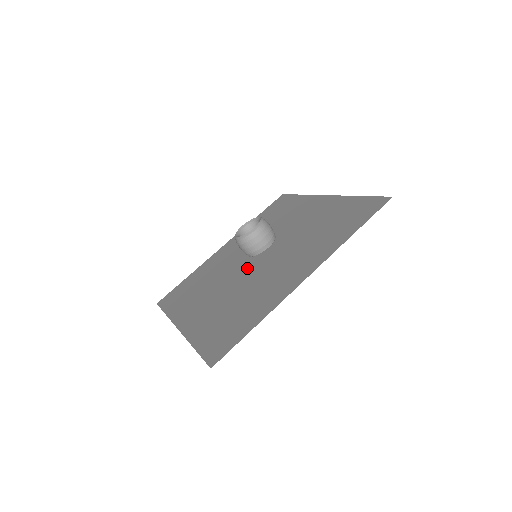
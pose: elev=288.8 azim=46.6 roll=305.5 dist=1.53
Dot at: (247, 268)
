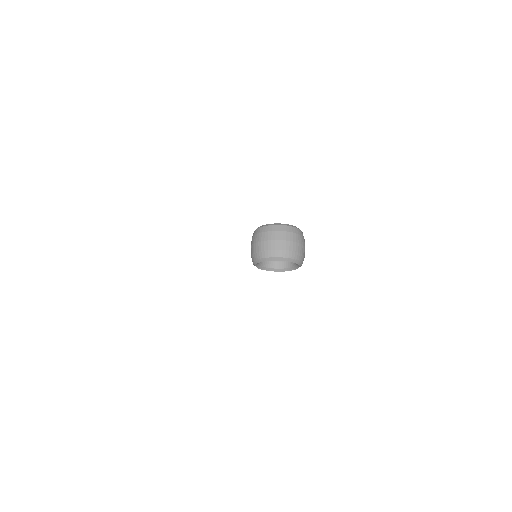
Dot at: occluded
